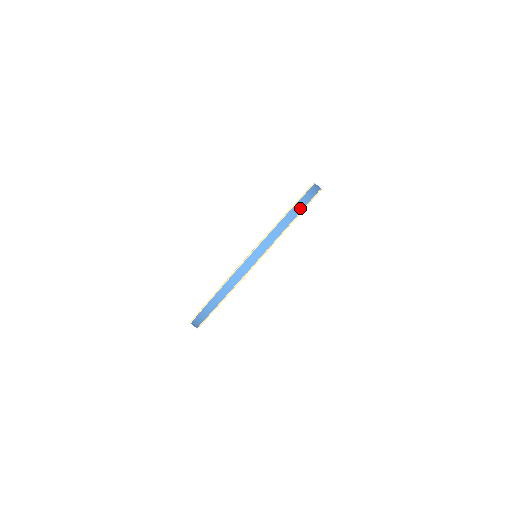
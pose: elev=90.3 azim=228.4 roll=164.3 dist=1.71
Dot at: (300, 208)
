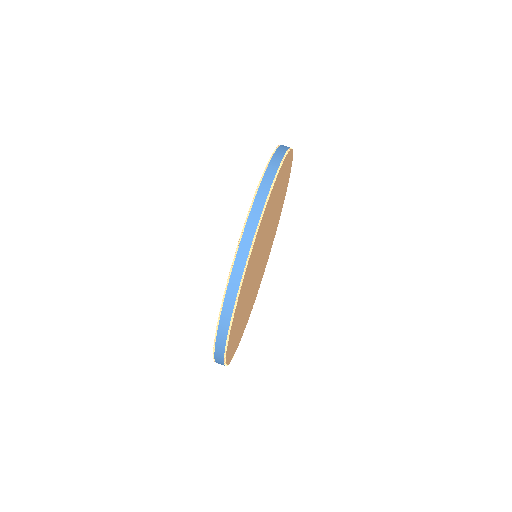
Dot at: occluded
